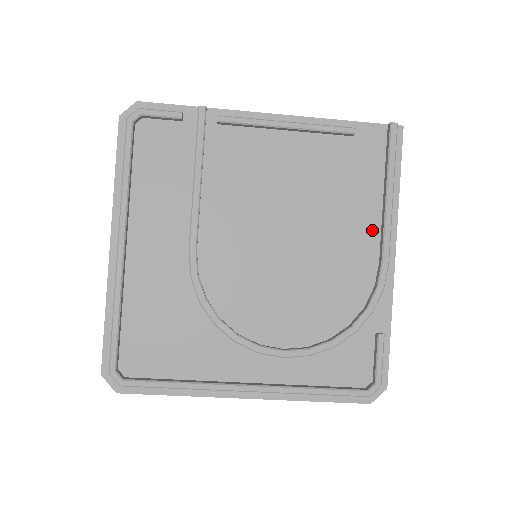
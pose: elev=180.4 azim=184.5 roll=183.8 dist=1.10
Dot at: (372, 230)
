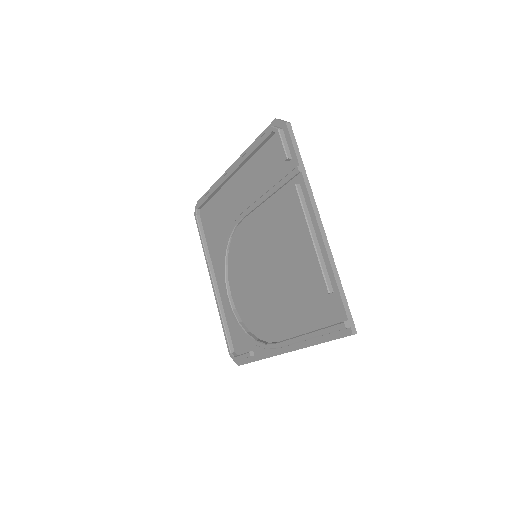
Dot at: (291, 331)
